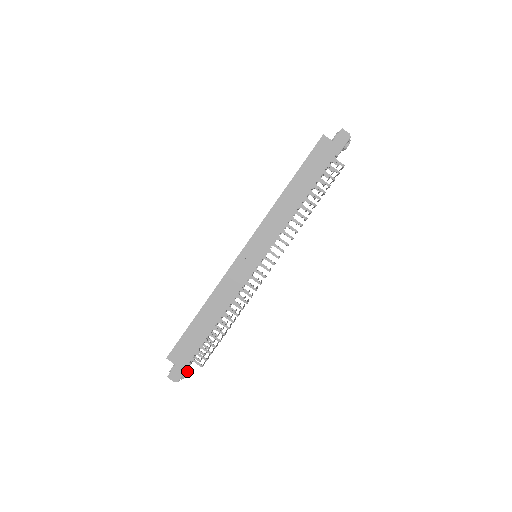
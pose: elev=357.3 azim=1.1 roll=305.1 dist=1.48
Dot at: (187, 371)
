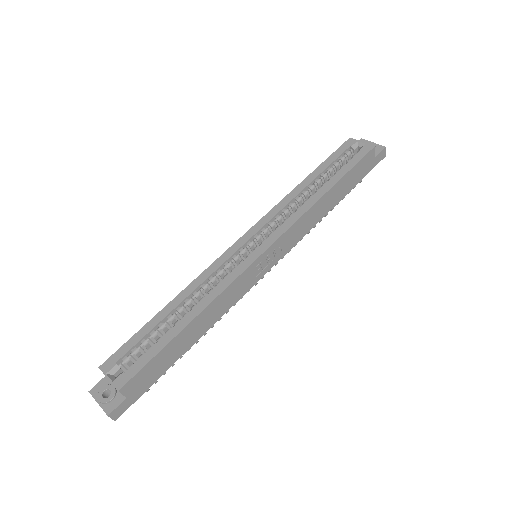
Dot at: occluded
